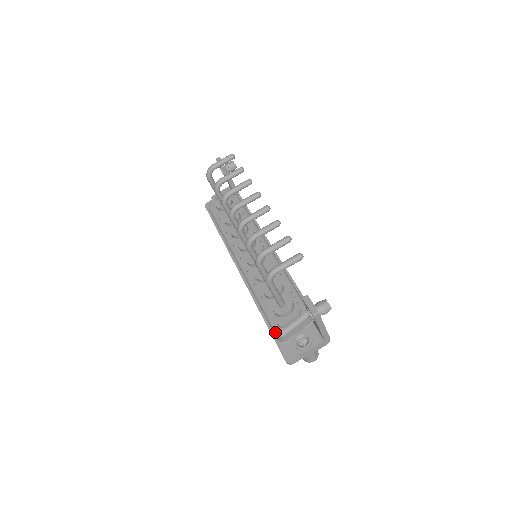
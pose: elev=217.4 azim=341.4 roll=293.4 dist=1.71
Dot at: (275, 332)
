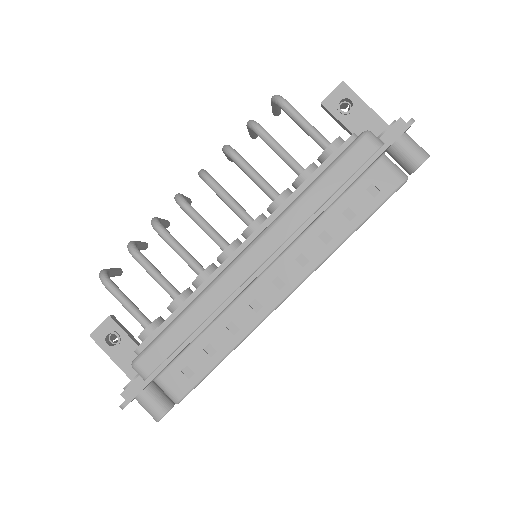
Dot at: (361, 134)
